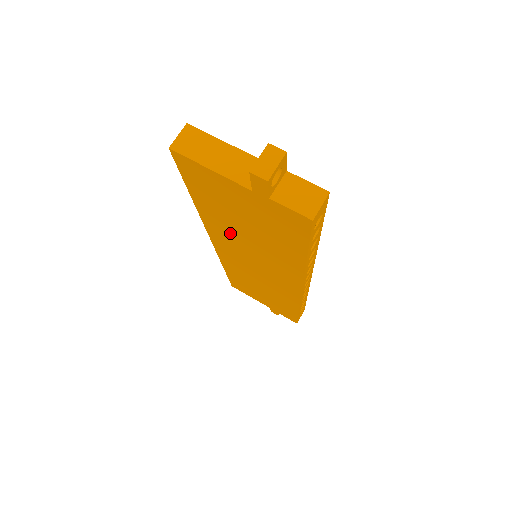
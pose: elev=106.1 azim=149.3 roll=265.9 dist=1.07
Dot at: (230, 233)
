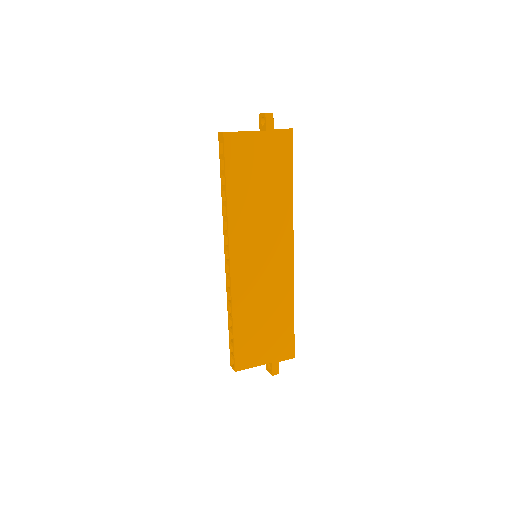
Dot at: (248, 212)
